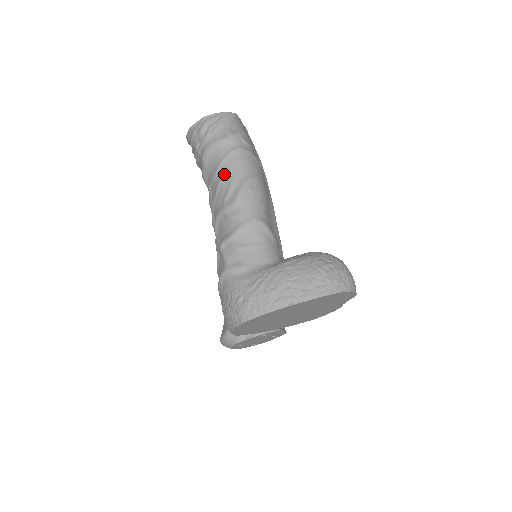
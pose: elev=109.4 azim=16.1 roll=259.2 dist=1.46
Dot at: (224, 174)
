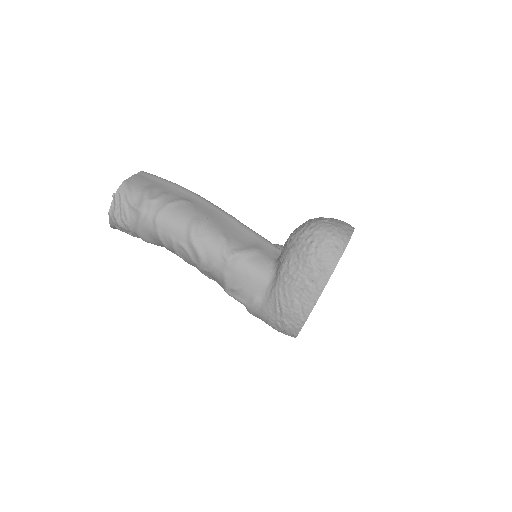
Dot at: (171, 244)
